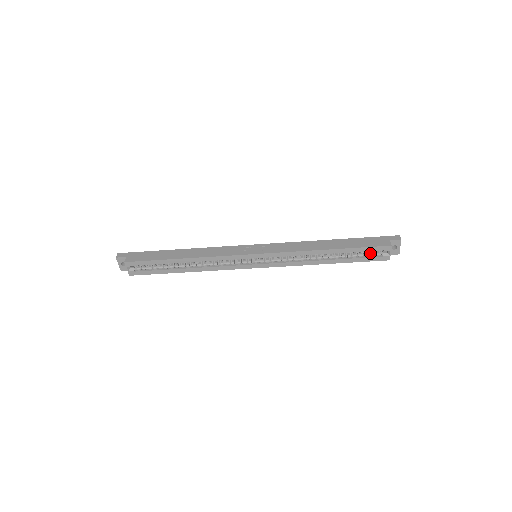
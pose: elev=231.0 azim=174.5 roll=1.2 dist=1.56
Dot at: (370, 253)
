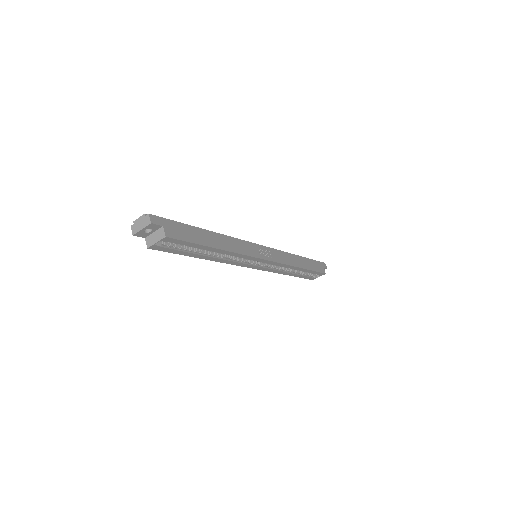
Dot at: (310, 273)
